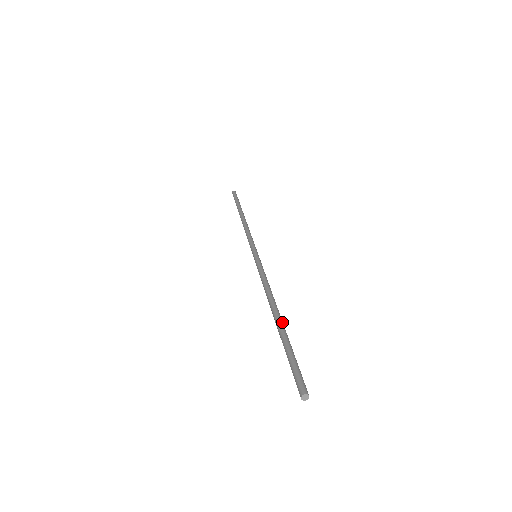
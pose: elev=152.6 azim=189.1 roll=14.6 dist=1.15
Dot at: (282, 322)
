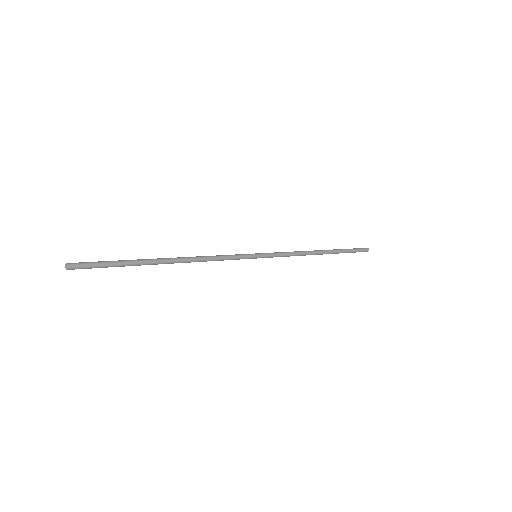
Dot at: (155, 259)
